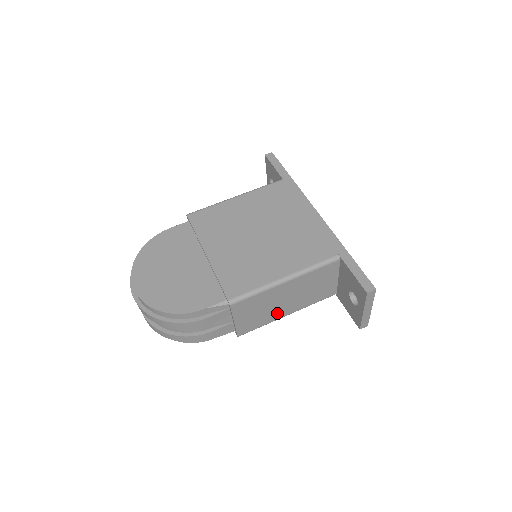
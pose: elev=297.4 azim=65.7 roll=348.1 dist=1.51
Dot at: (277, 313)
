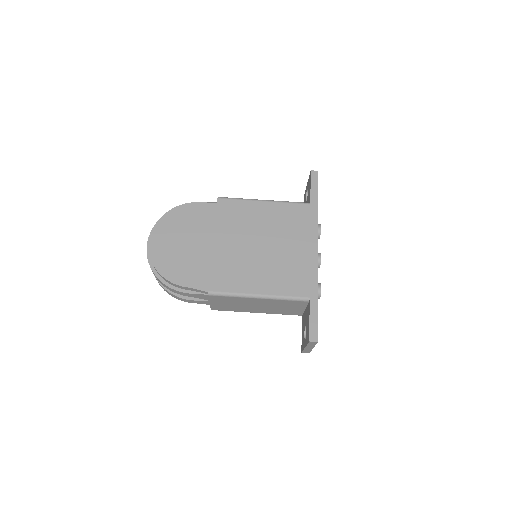
Dot at: (247, 309)
